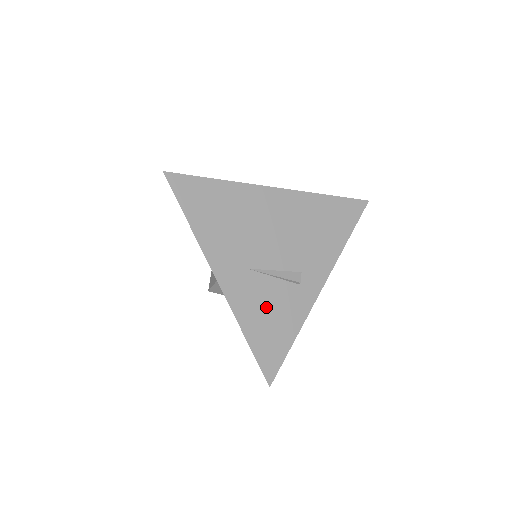
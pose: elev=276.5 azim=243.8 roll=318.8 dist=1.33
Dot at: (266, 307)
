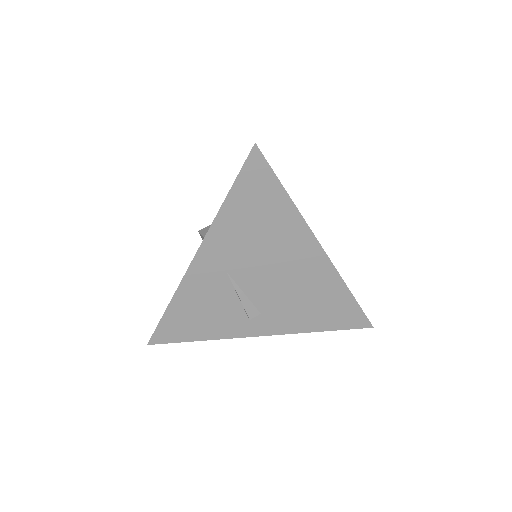
Dot at: (207, 305)
